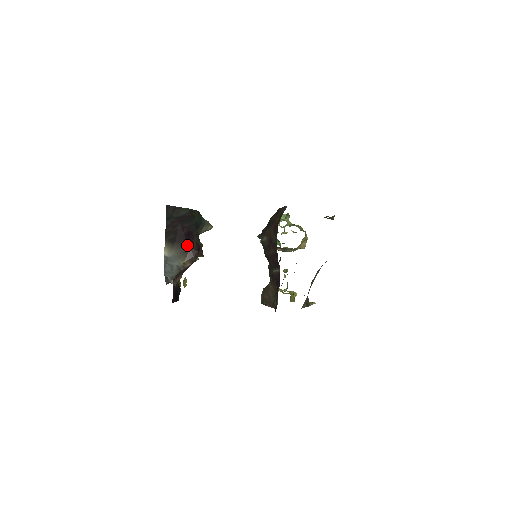
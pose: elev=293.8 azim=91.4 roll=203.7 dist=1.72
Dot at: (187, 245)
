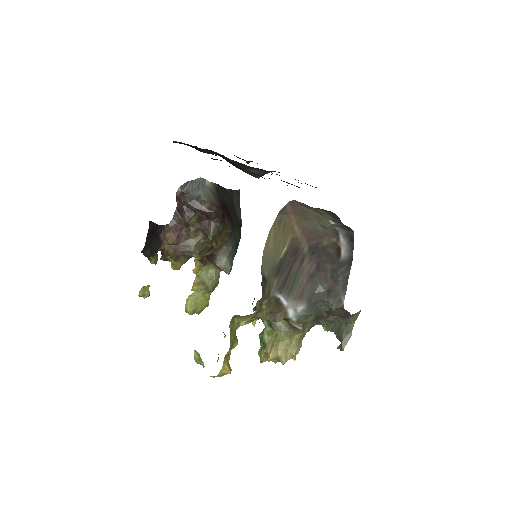
Dot at: (221, 205)
